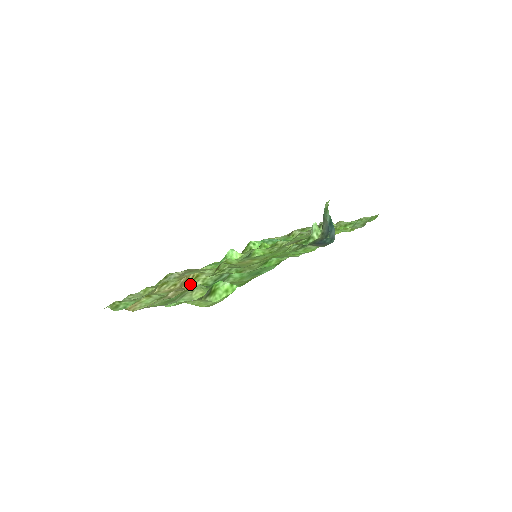
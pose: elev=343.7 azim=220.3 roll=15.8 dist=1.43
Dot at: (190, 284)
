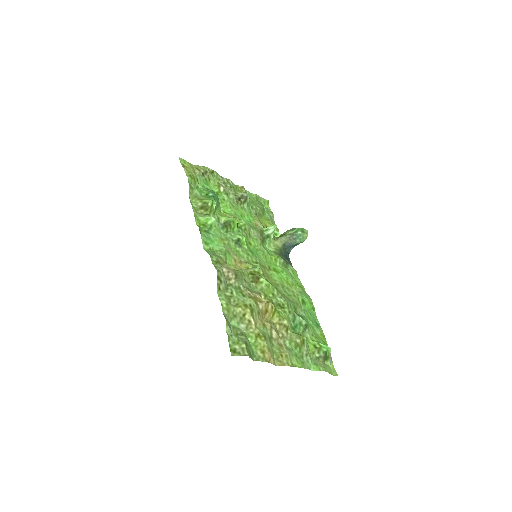
Dot at: (272, 317)
